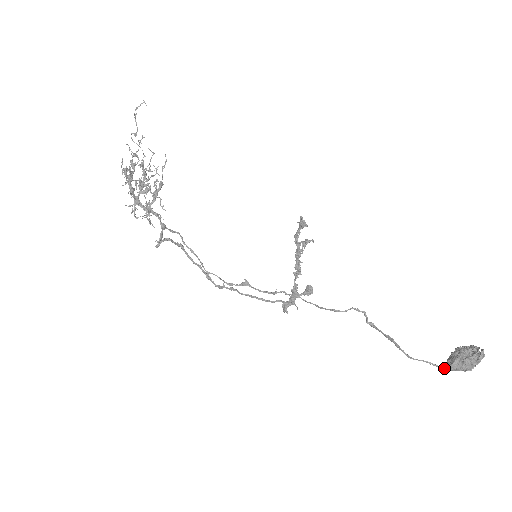
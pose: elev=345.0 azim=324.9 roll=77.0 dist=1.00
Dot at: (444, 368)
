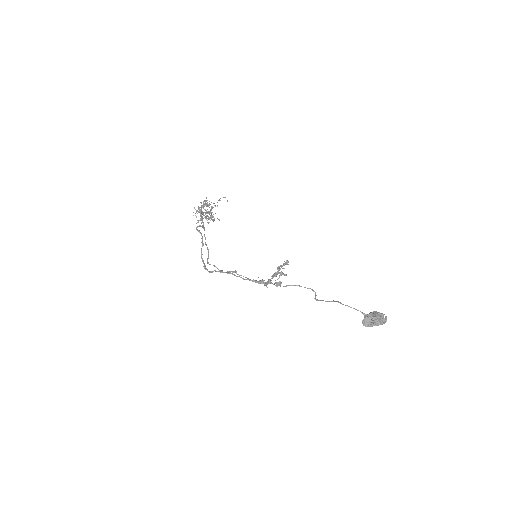
Dot at: occluded
